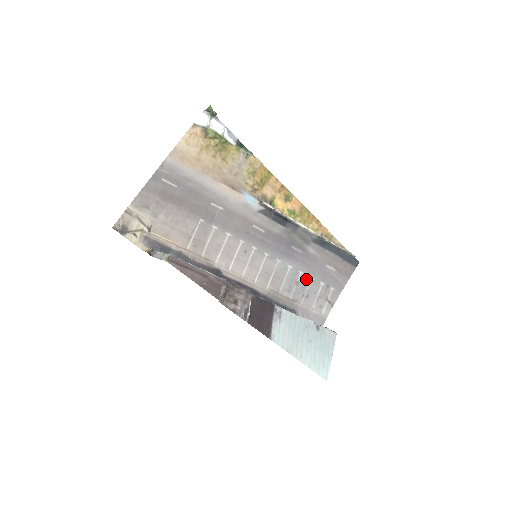
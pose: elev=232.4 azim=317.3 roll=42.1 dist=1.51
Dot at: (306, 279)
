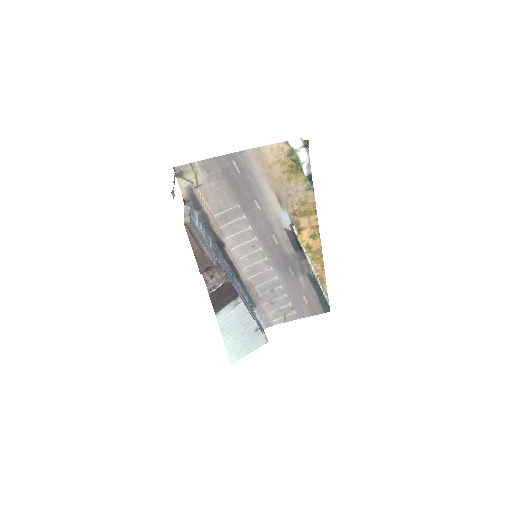
Dot at: (281, 293)
